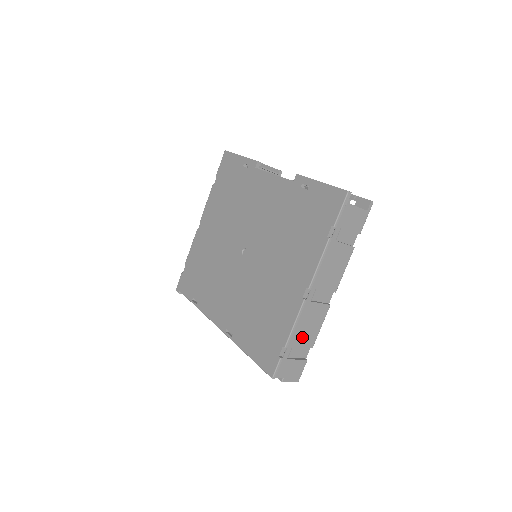
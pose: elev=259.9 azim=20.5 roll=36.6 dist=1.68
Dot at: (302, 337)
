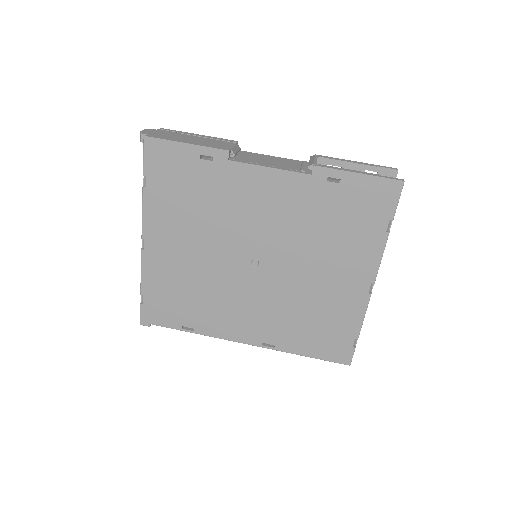
Dot at: occluded
